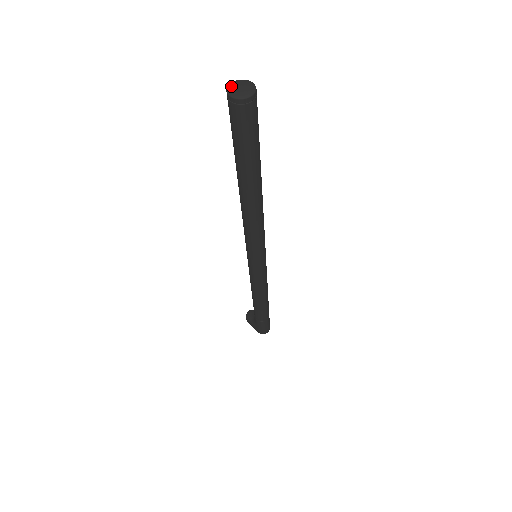
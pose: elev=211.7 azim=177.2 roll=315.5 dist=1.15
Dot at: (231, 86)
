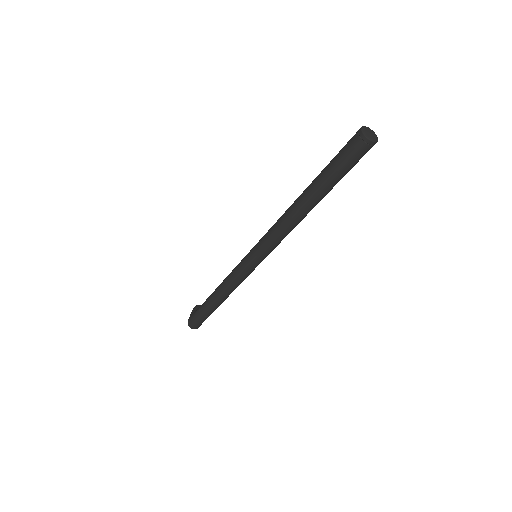
Dot at: (368, 128)
